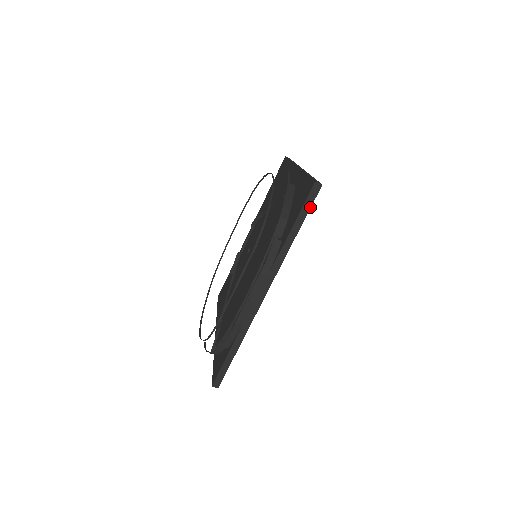
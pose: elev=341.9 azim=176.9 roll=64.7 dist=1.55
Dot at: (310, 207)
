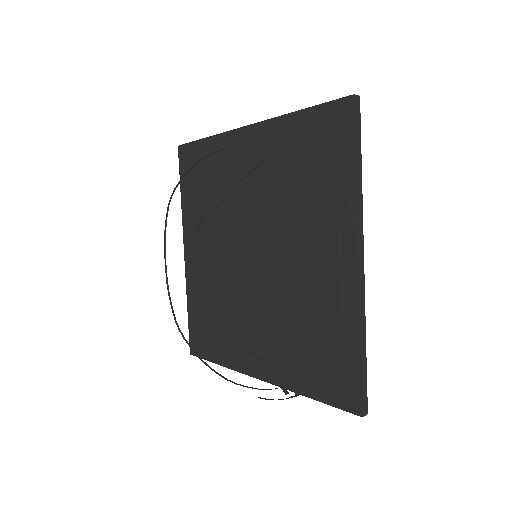
Dot at: (360, 129)
